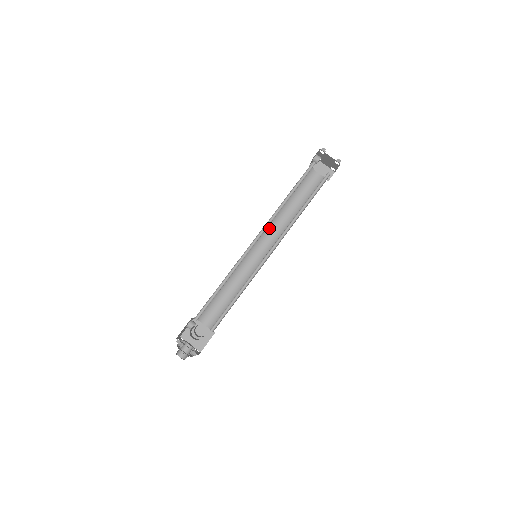
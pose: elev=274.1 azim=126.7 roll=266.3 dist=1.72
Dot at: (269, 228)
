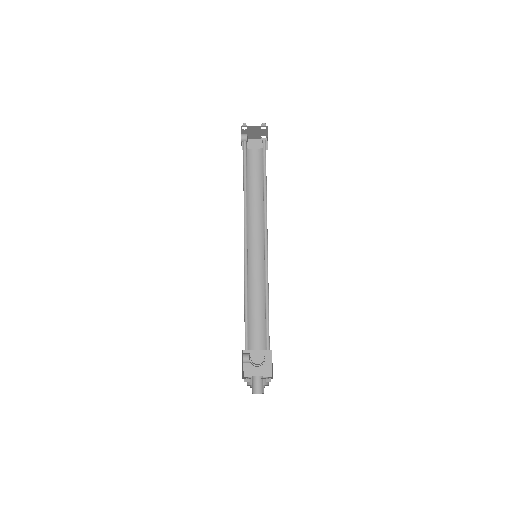
Dot at: (248, 225)
